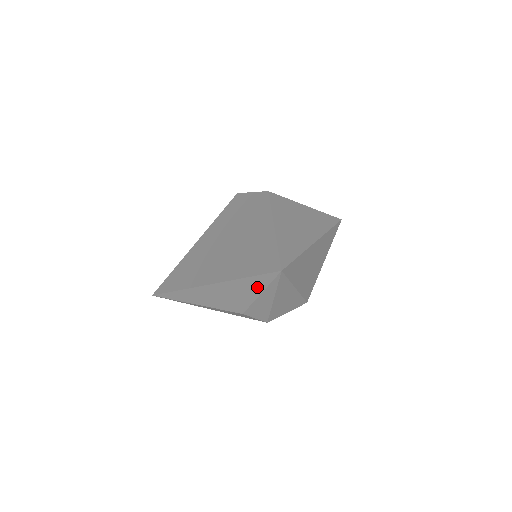
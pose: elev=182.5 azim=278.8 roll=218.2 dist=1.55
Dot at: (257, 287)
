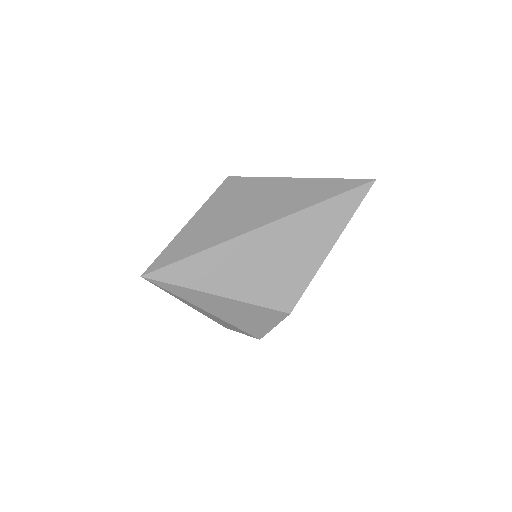
Dot at: occluded
